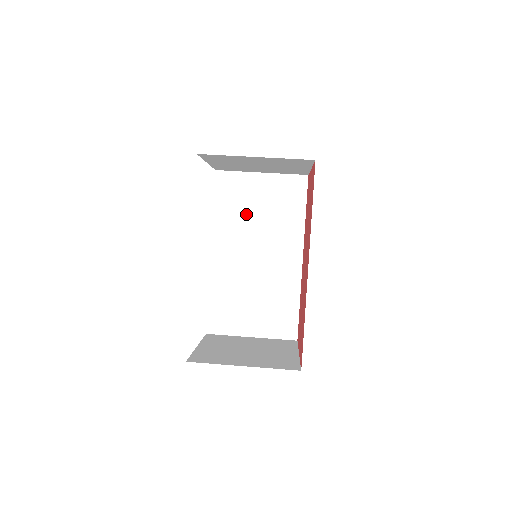
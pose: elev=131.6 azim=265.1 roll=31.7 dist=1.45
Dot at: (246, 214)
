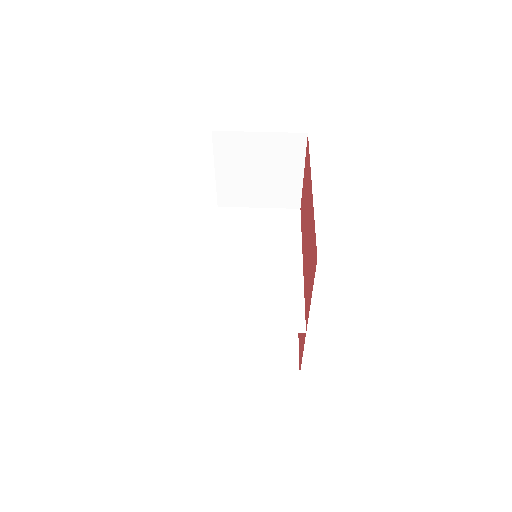
Dot at: (245, 233)
